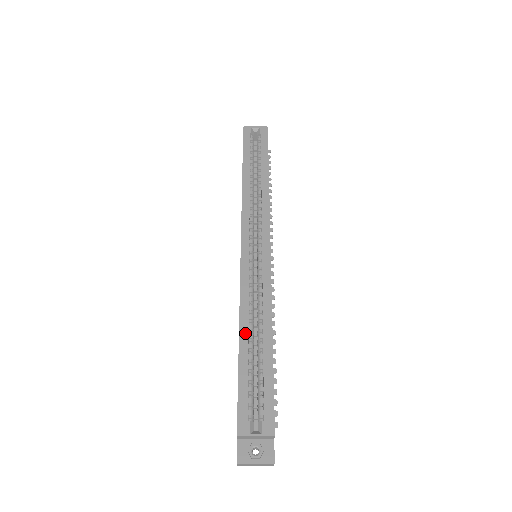
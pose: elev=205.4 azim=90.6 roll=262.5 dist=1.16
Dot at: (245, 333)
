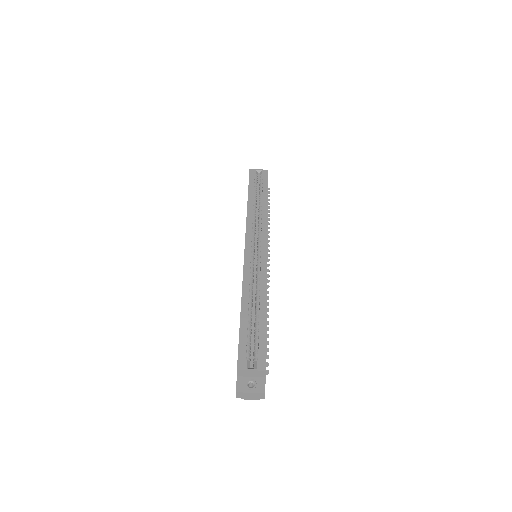
Dot at: (246, 303)
